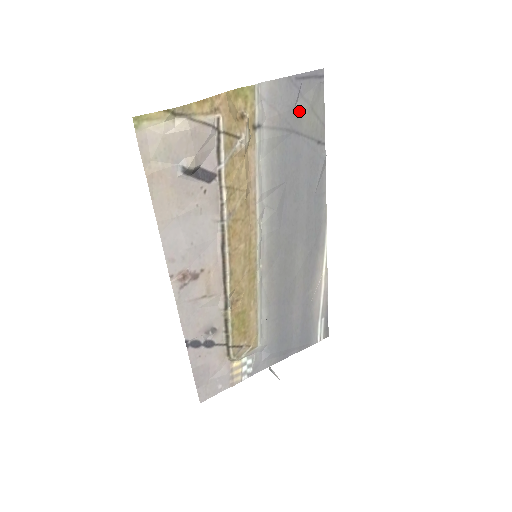
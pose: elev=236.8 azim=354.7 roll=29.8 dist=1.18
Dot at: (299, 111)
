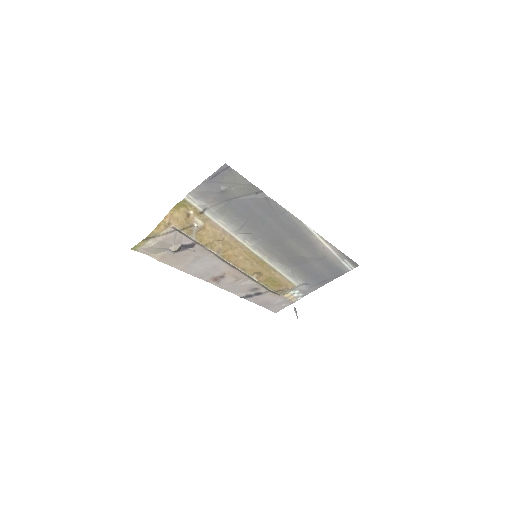
Dot at: (226, 190)
